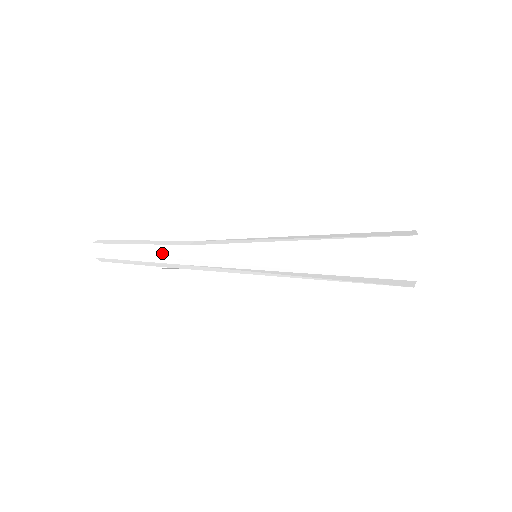
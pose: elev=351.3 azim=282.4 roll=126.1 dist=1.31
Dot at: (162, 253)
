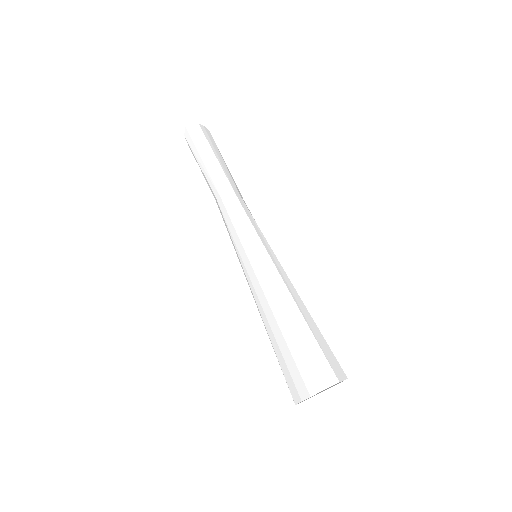
Dot at: (212, 183)
